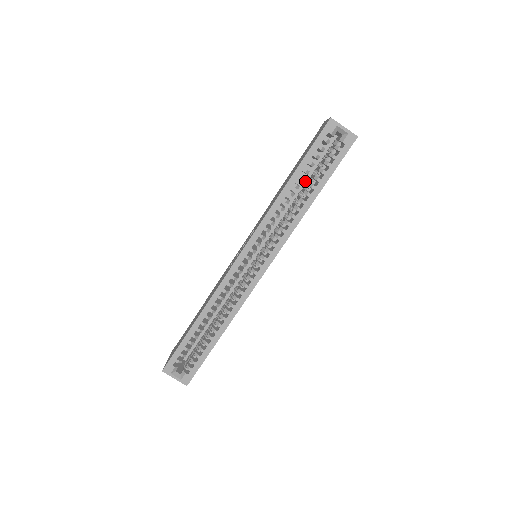
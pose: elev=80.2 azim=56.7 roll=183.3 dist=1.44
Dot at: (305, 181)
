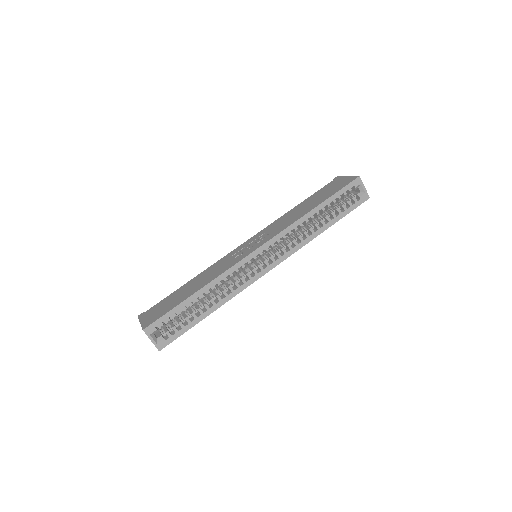
Dot at: occluded
